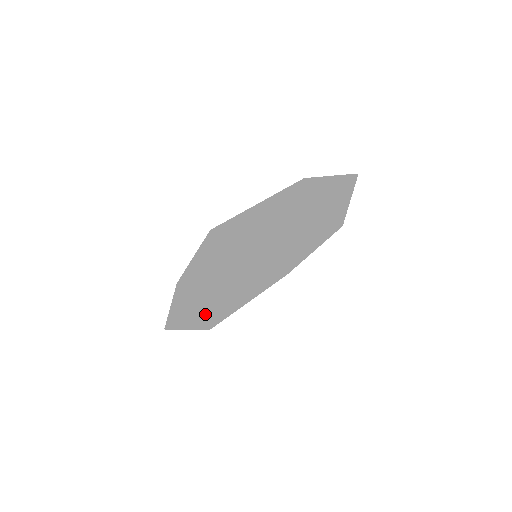
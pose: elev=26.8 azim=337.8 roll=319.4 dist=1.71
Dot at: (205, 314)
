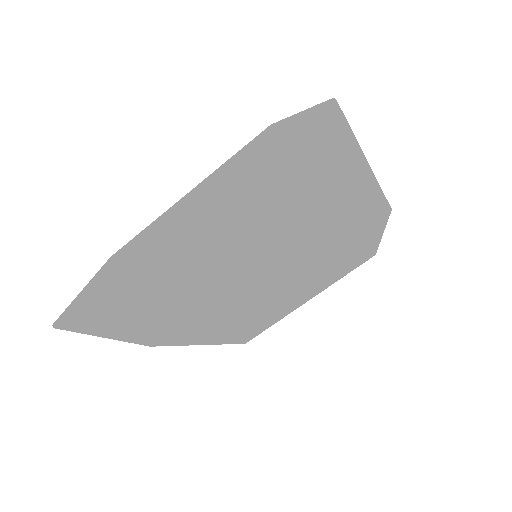
Dot at: occluded
